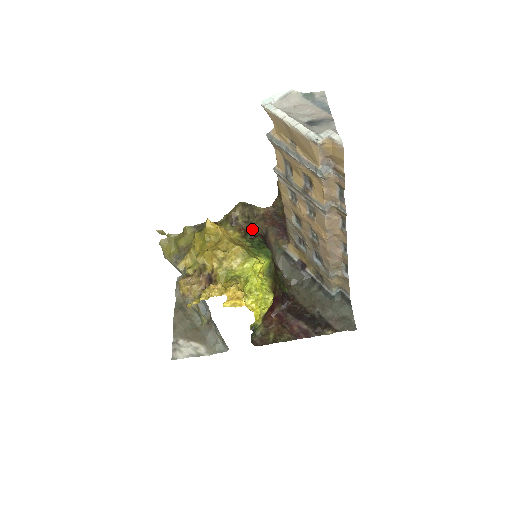
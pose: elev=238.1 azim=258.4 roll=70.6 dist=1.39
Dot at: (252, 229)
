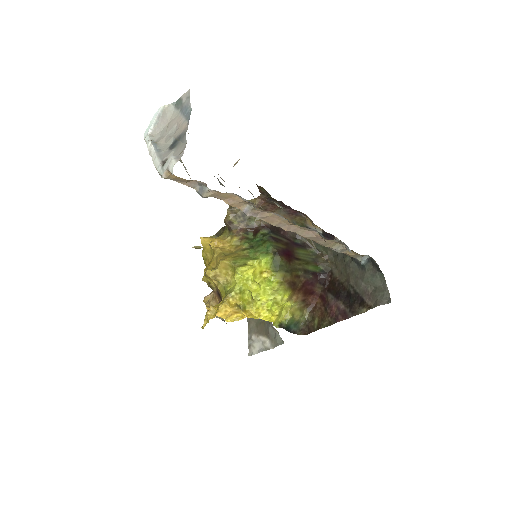
Dot at: (253, 224)
